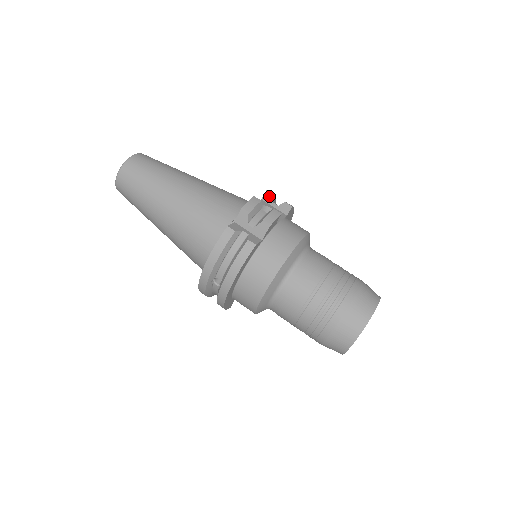
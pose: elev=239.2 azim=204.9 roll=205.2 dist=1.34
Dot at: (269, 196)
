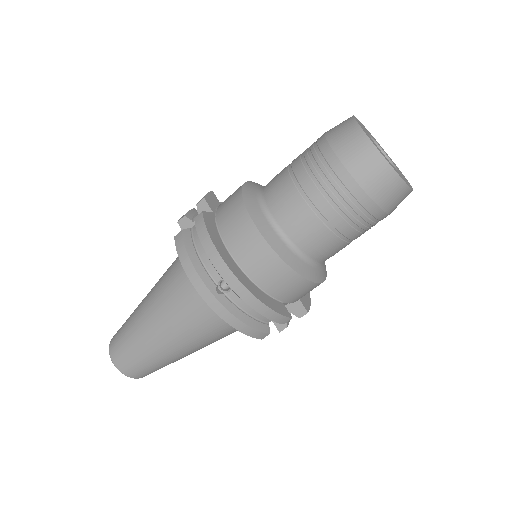
Dot at: occluded
